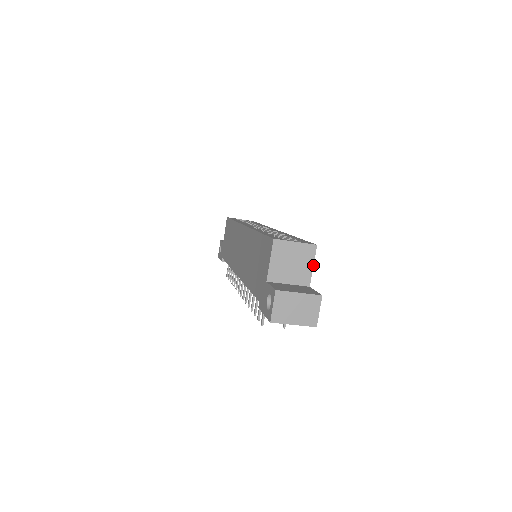
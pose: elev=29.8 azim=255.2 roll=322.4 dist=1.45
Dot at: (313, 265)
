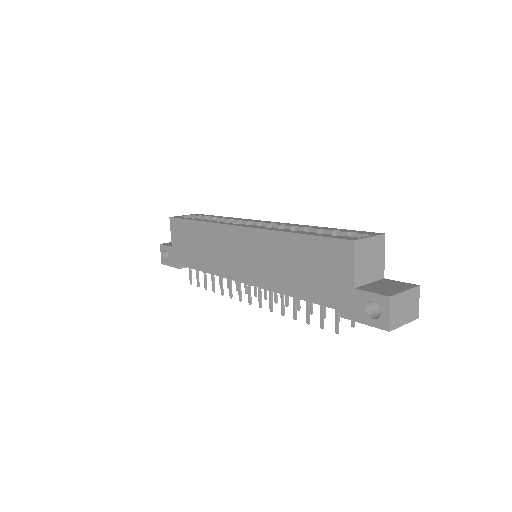
Dot at: (384, 255)
